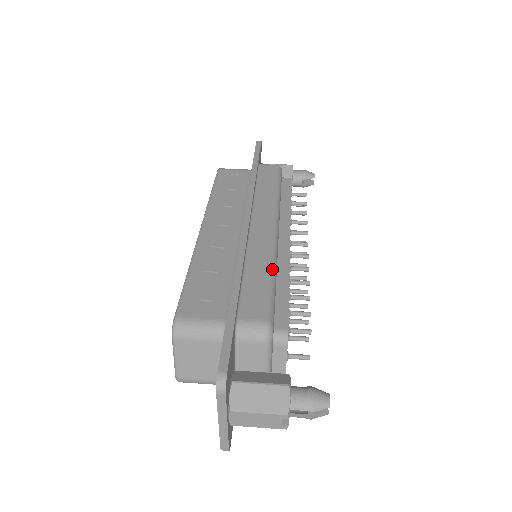
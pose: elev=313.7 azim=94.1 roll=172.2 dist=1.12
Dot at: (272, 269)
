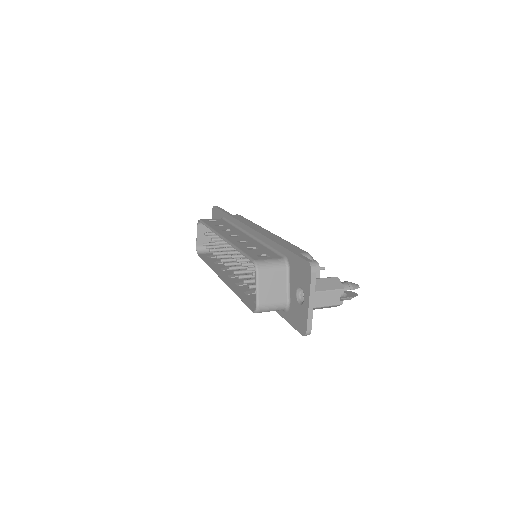
Dot at: (287, 241)
